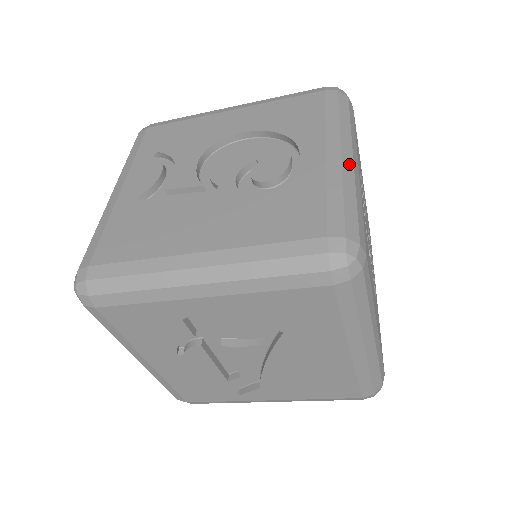
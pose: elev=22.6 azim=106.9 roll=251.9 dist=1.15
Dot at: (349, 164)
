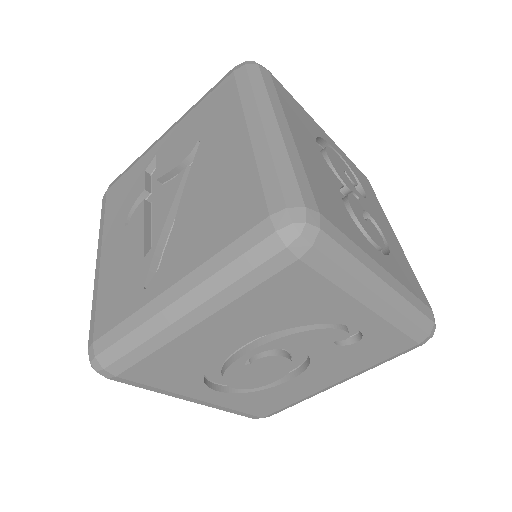
Dot at: occluded
